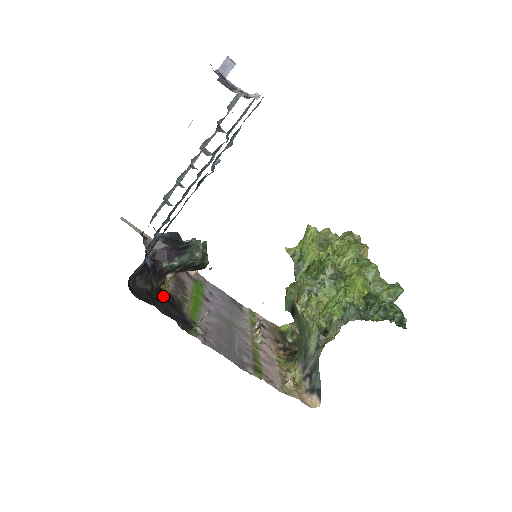
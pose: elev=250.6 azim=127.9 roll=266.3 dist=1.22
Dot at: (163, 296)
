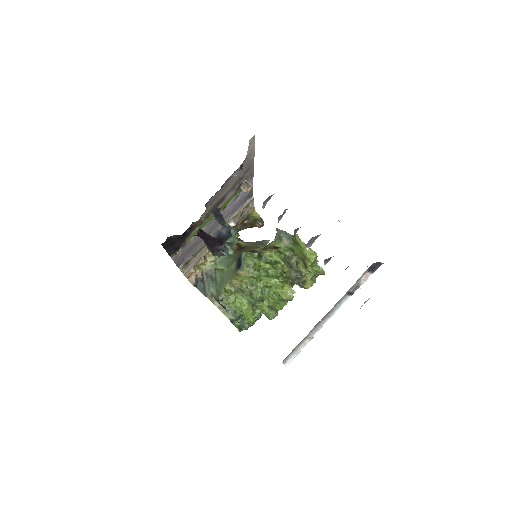
Dot at: (185, 232)
